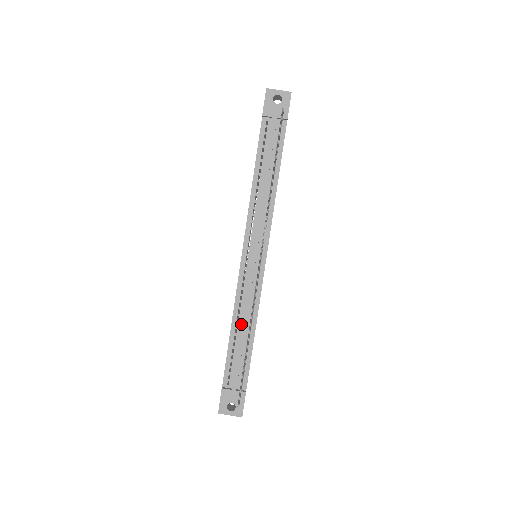
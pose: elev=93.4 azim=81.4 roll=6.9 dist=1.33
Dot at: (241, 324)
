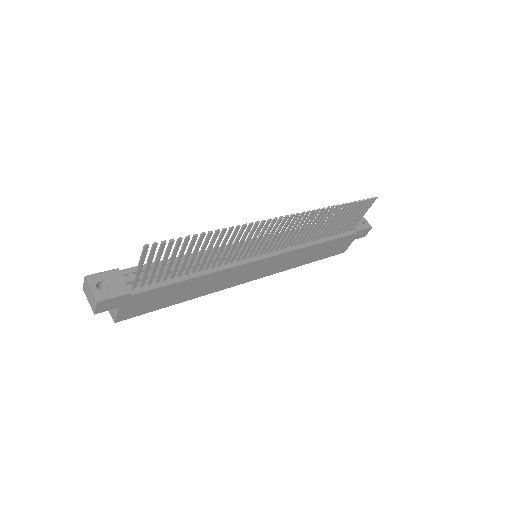
Dot at: occluded
